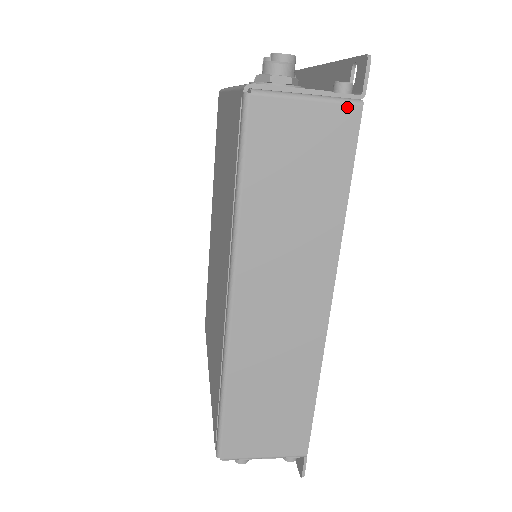
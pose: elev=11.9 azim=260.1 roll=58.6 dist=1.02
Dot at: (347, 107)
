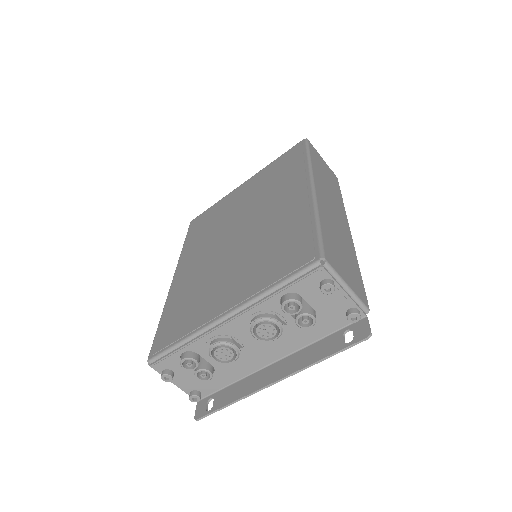
Dot at: (333, 173)
